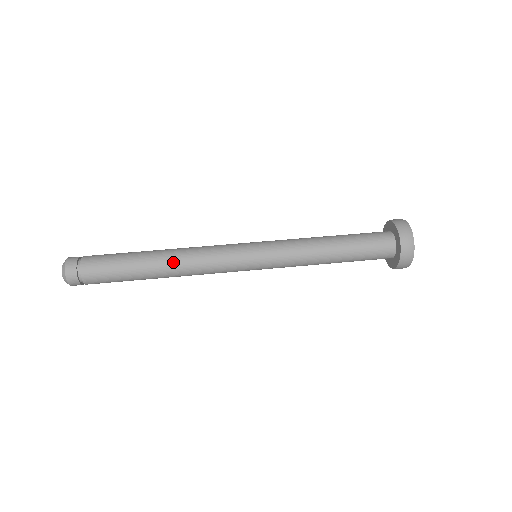
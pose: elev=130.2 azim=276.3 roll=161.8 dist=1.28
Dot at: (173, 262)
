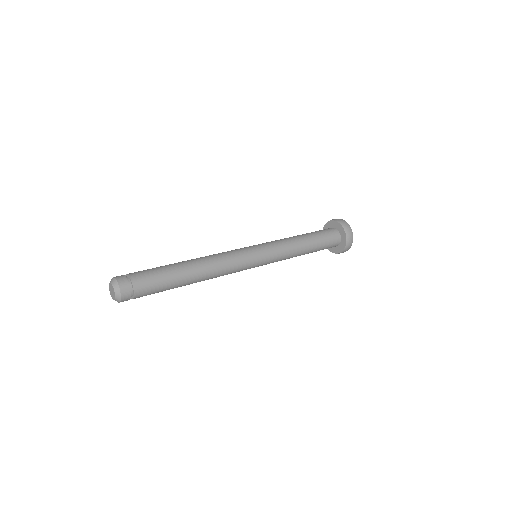
Dot at: (204, 265)
